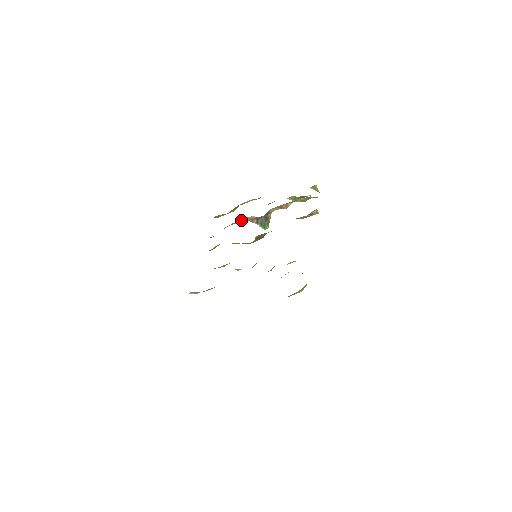
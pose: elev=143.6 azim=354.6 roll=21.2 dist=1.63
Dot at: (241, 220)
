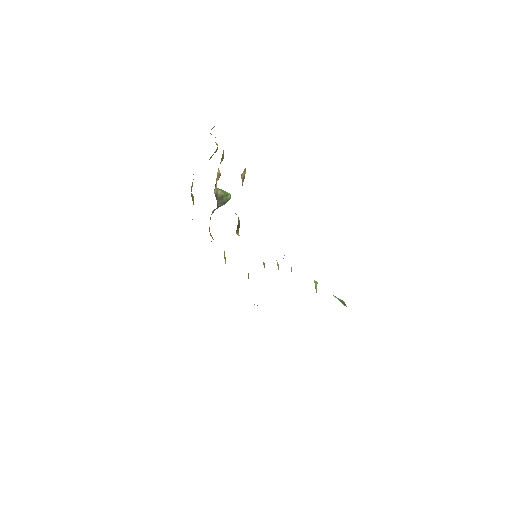
Dot at: (210, 218)
